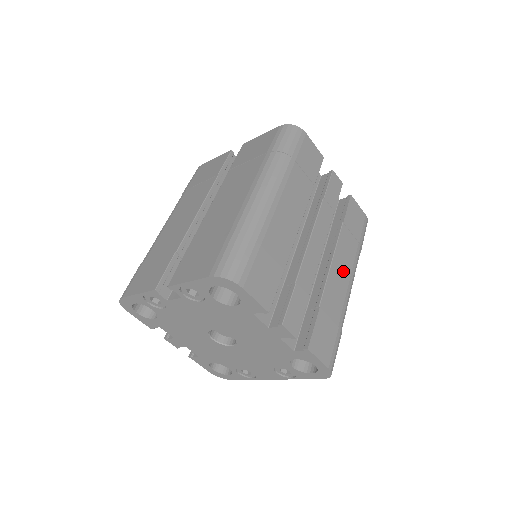
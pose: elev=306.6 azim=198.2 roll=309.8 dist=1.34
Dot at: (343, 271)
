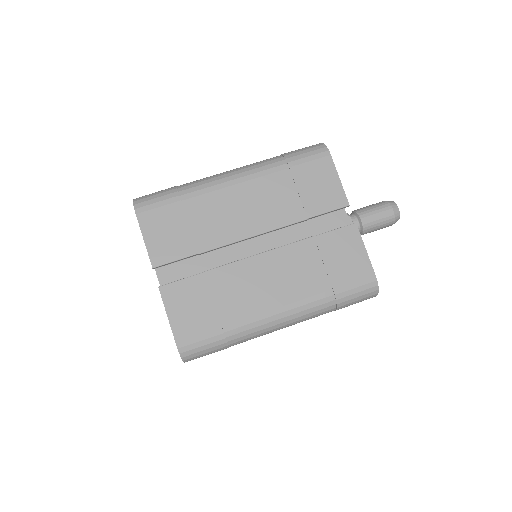
Dot at: occluded
